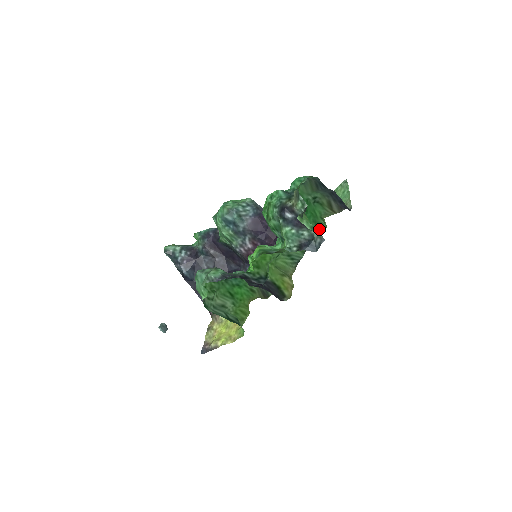
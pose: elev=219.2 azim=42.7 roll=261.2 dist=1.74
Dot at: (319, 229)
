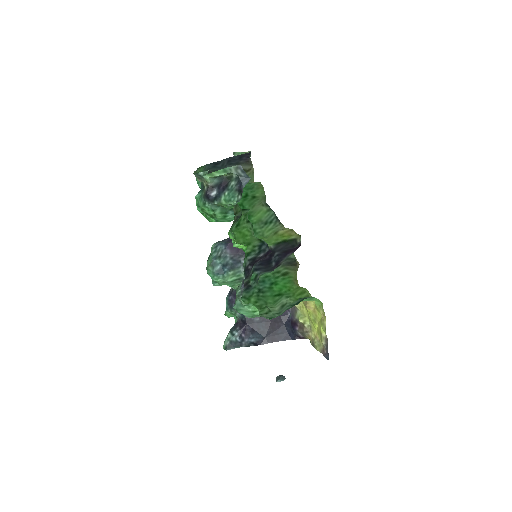
Dot at: (257, 188)
